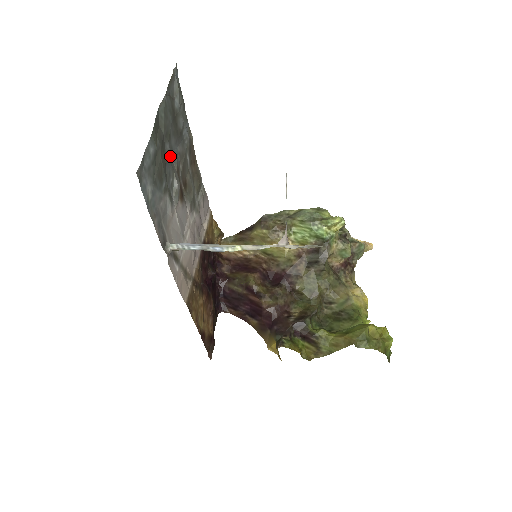
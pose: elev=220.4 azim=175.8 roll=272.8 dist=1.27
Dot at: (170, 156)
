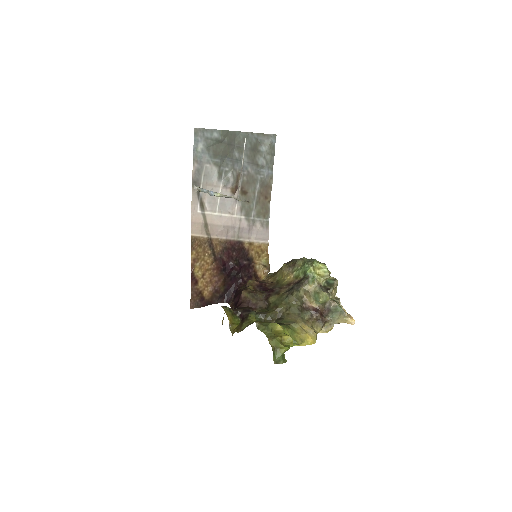
Dot at: (236, 160)
